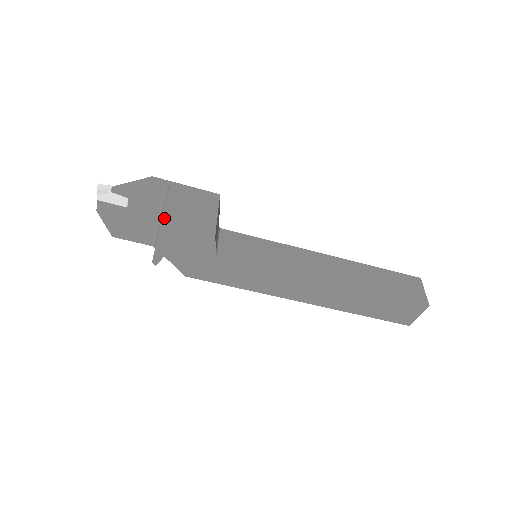
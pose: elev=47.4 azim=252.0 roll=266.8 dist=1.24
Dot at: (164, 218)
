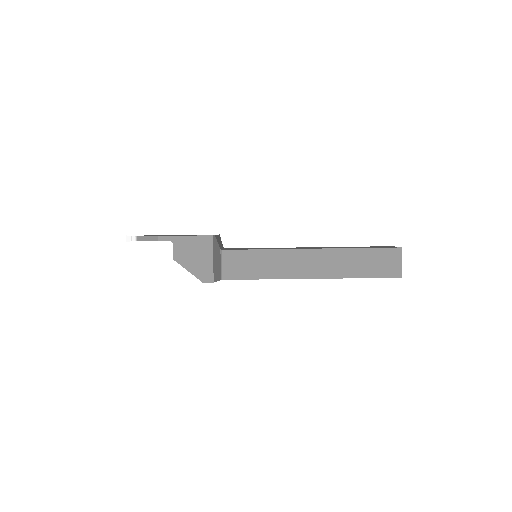
Dot at: occluded
